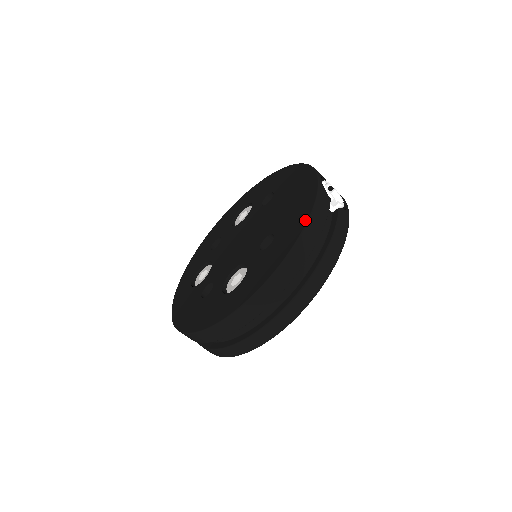
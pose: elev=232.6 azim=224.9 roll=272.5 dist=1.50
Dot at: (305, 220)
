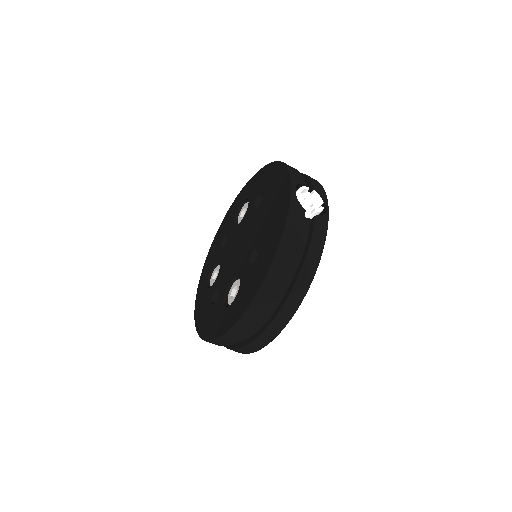
Dot at: (278, 243)
